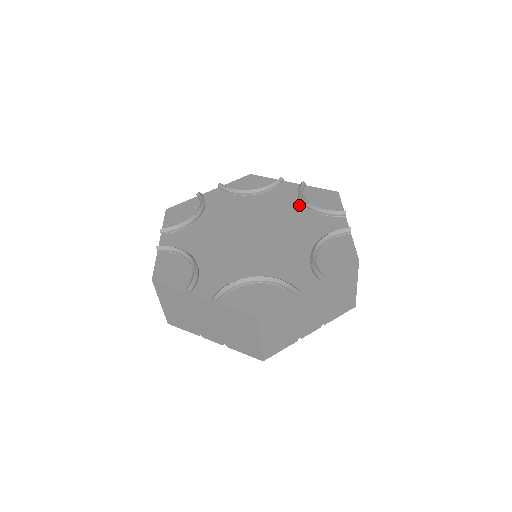
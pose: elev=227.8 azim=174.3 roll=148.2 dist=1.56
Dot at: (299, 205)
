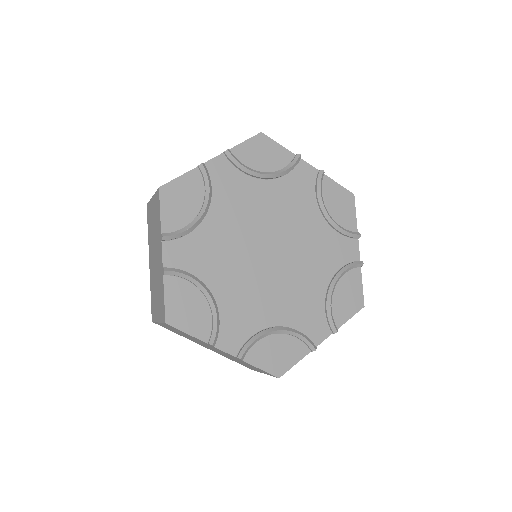
Dot at: (329, 277)
